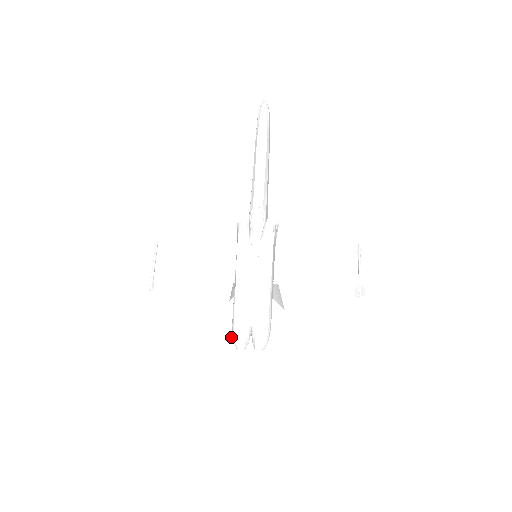
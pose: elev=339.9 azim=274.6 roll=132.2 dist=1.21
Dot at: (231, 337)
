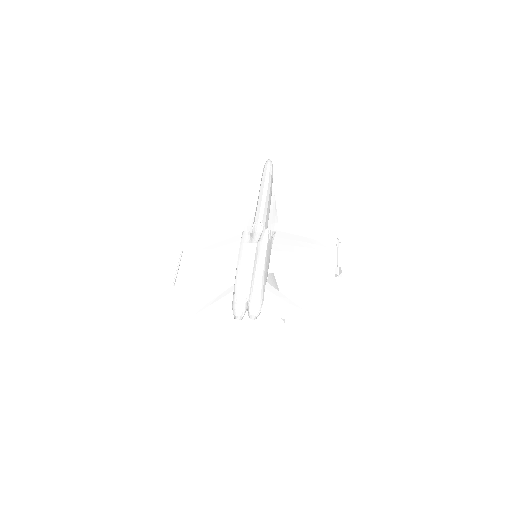
Dot at: (231, 310)
